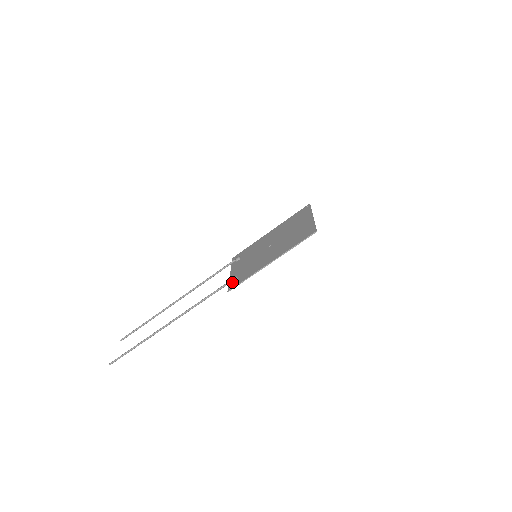
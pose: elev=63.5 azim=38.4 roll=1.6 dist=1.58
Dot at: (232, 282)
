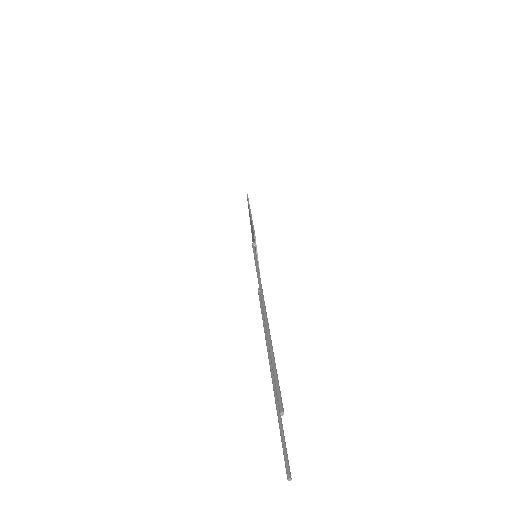
Dot at: (254, 246)
